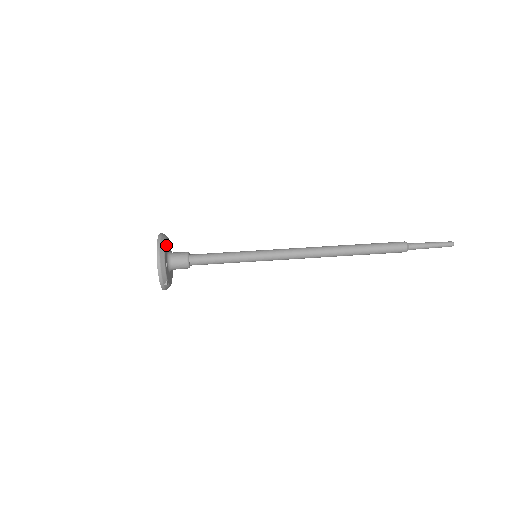
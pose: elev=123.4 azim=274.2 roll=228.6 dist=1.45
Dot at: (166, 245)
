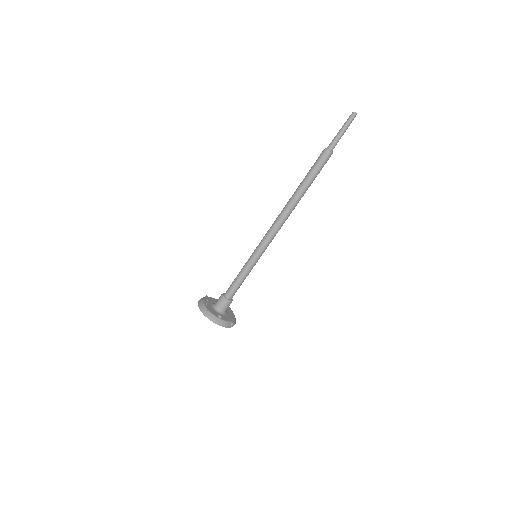
Dot at: (208, 306)
